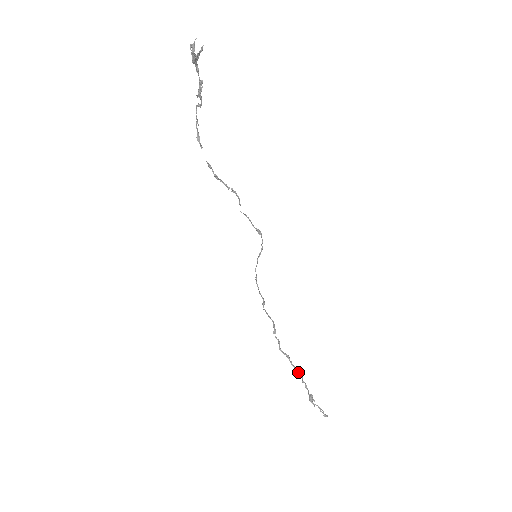
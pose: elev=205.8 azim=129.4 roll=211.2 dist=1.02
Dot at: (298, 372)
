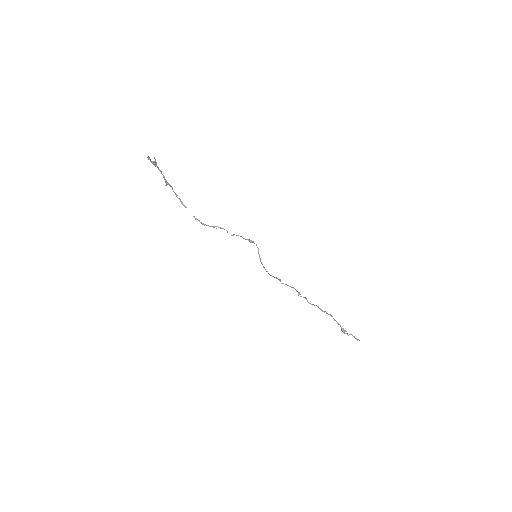
Dot at: (328, 314)
